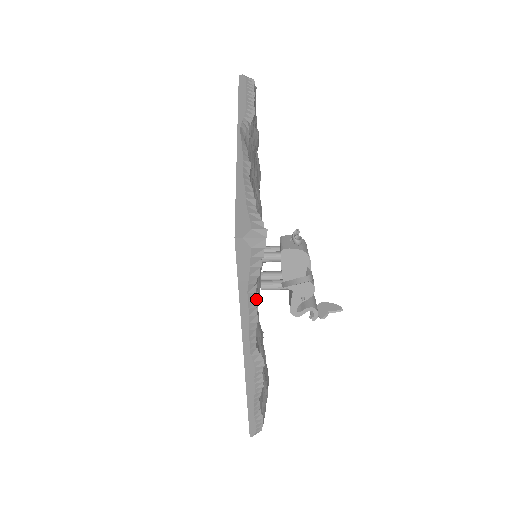
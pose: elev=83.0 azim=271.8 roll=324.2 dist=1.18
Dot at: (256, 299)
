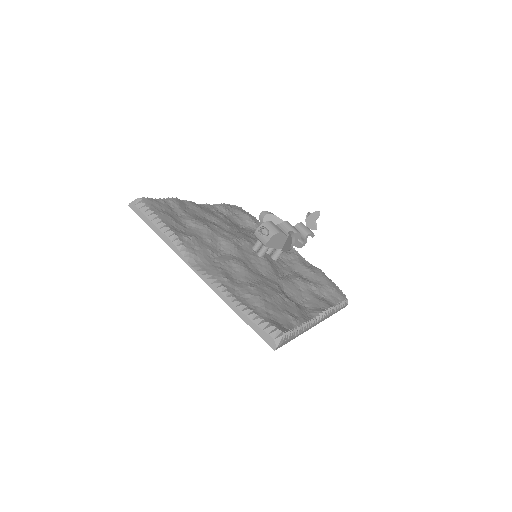
Dot at: (299, 328)
